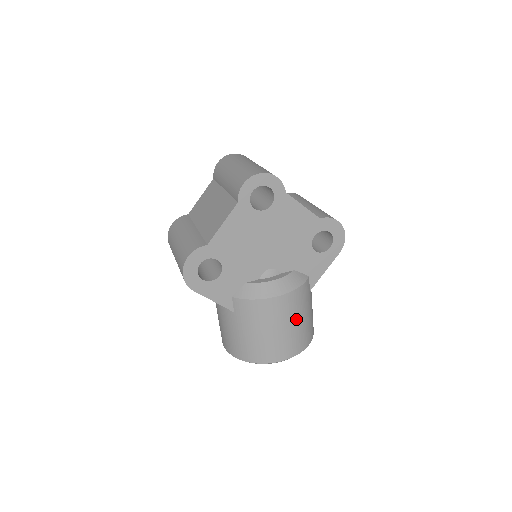
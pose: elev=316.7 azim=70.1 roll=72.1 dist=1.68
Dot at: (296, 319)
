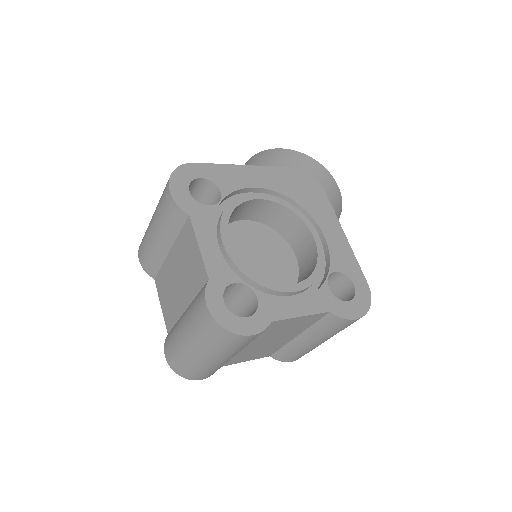
Dot at: occluded
